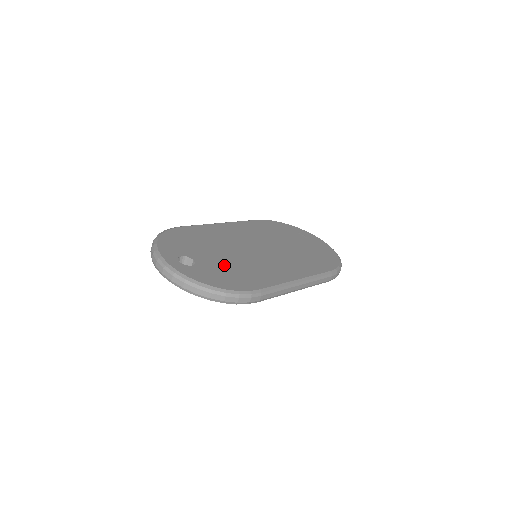
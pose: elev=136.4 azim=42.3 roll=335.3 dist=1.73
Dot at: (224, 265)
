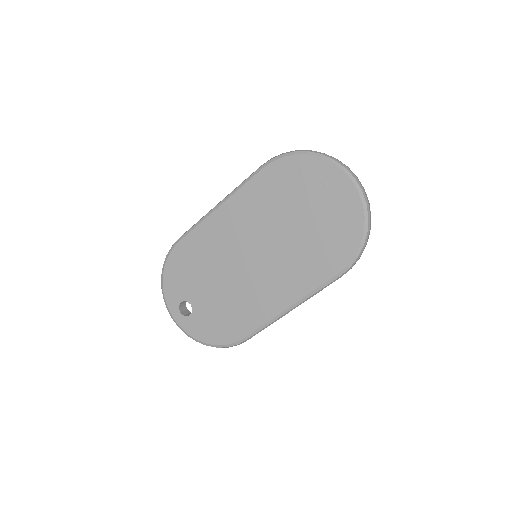
Dot at: (215, 305)
